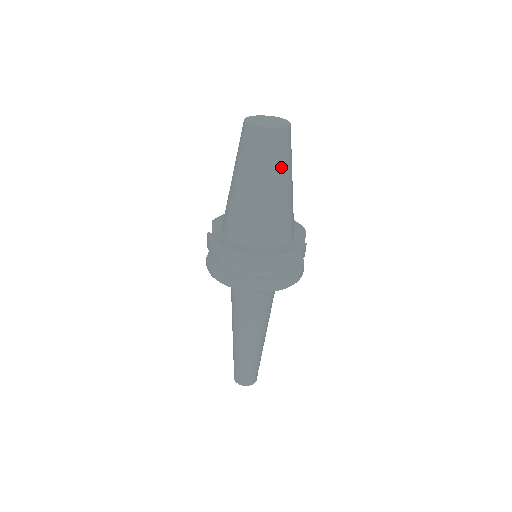
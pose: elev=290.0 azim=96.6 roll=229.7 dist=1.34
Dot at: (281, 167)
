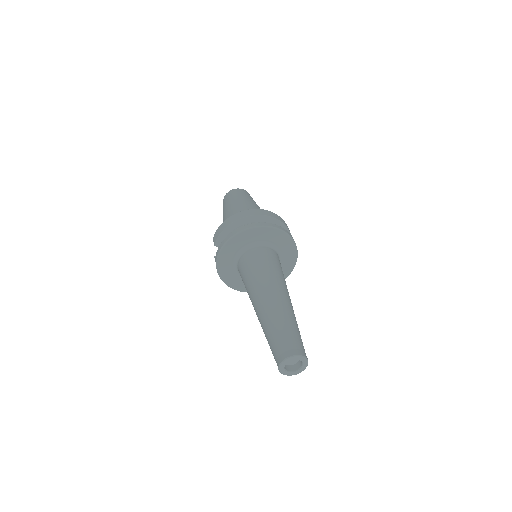
Dot at: (252, 200)
